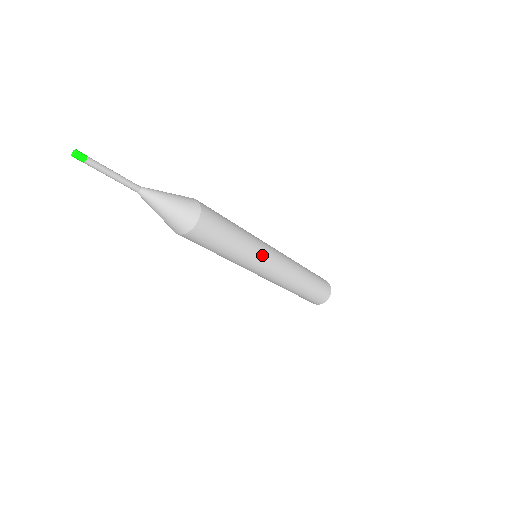
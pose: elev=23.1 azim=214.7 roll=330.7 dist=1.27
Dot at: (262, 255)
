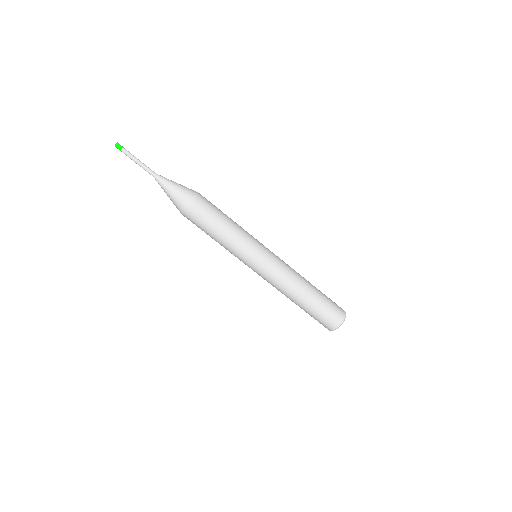
Dot at: (257, 240)
